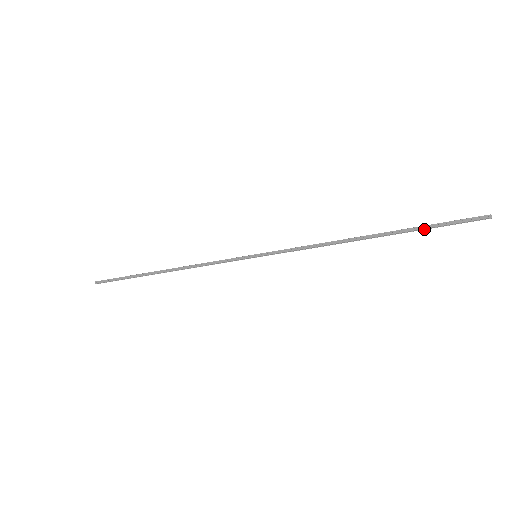
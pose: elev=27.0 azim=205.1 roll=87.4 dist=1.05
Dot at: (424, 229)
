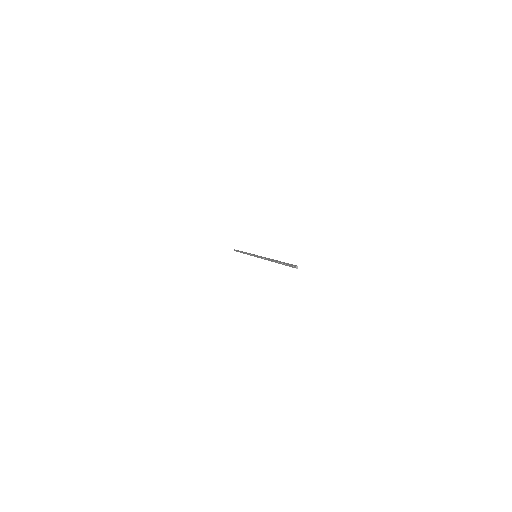
Dot at: (284, 264)
